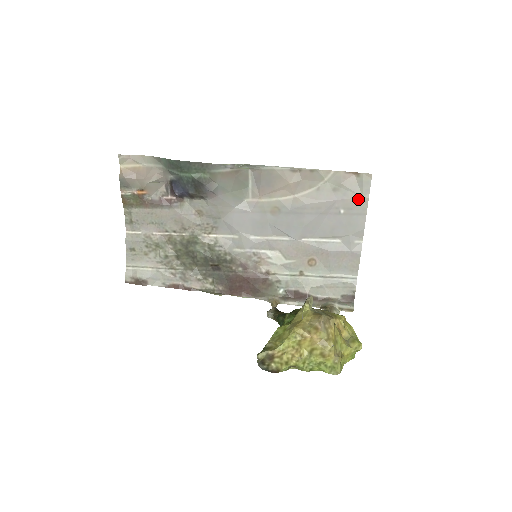
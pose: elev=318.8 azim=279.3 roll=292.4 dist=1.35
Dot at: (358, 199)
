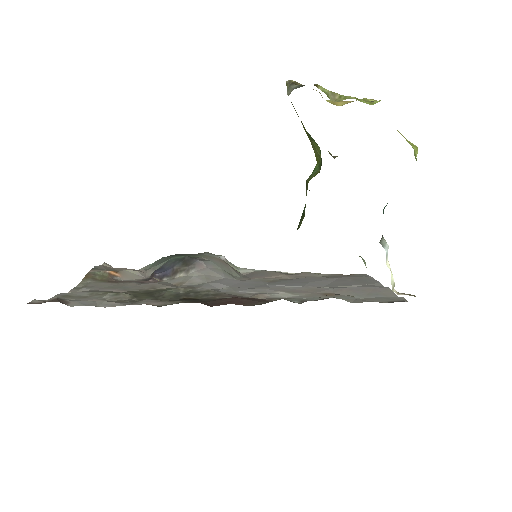
Dot at: (361, 277)
